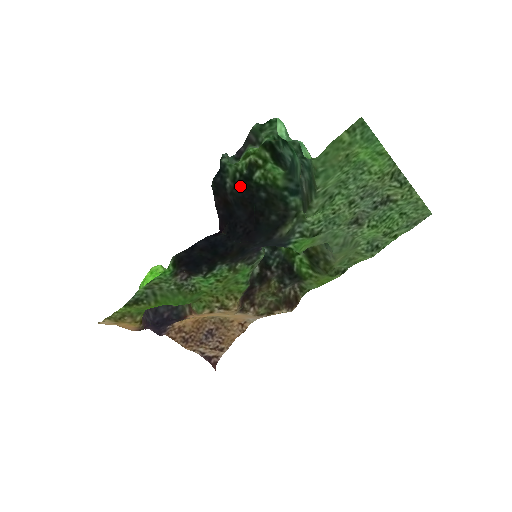
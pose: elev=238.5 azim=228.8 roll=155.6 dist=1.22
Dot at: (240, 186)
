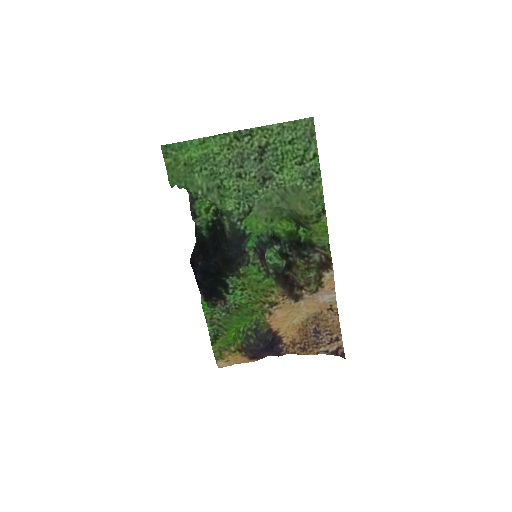
Dot at: (213, 228)
